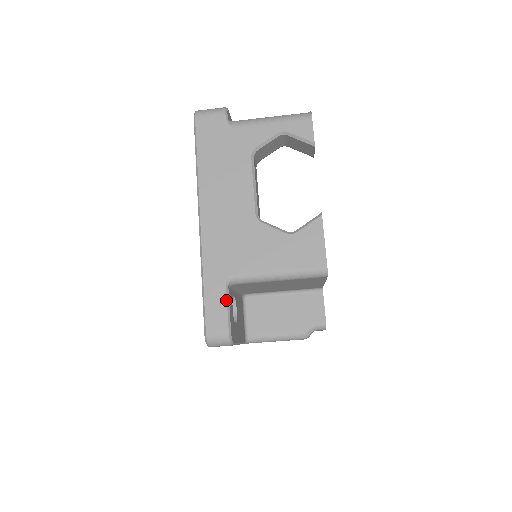
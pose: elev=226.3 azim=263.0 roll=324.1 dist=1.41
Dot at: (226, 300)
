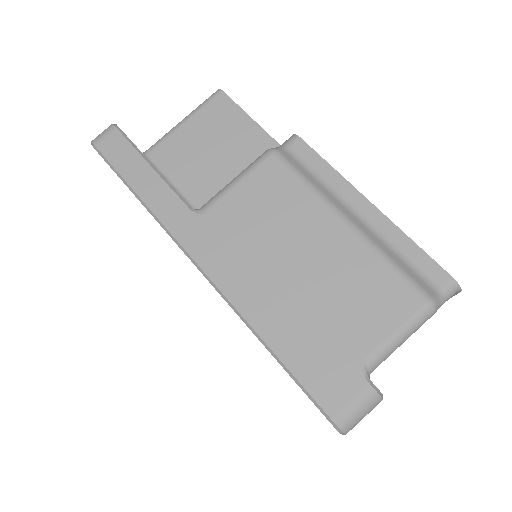
Dot at: occluded
